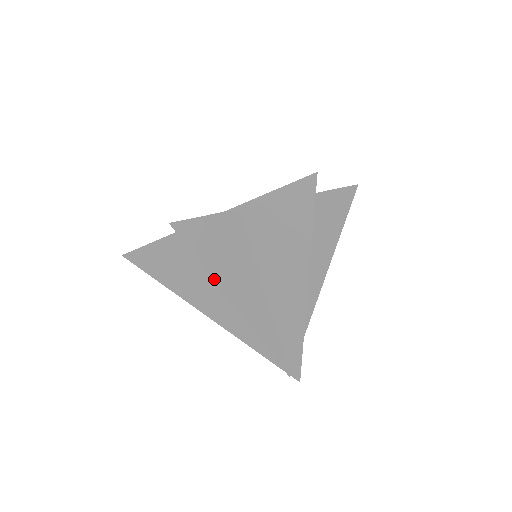
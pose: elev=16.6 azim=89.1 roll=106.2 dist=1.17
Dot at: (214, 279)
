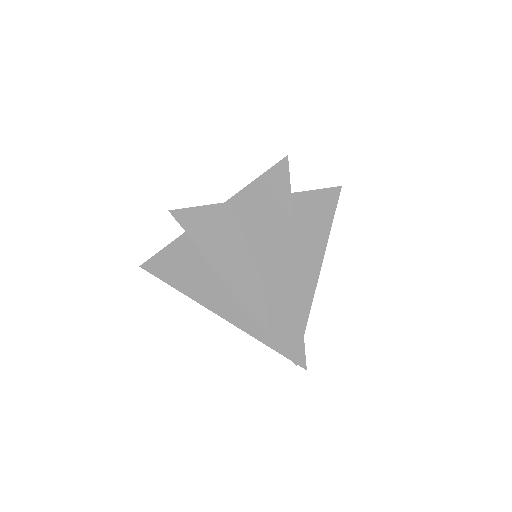
Dot at: (212, 262)
